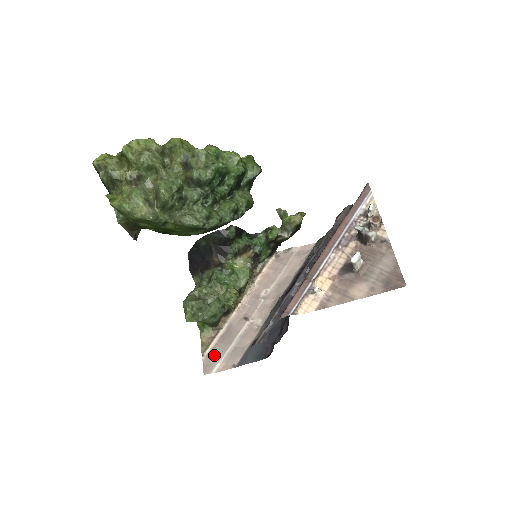
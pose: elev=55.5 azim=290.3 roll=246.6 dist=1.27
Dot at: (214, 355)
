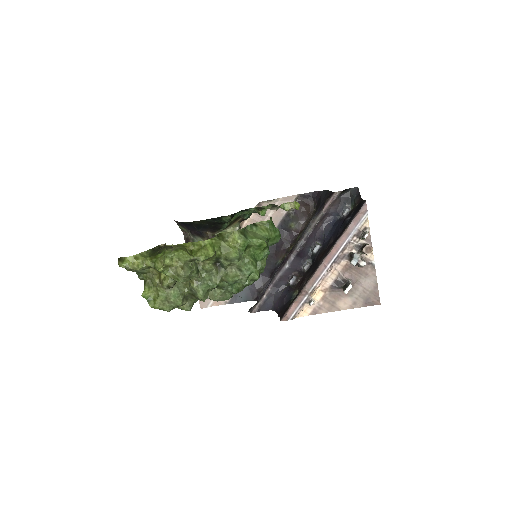
Dot at: occluded
